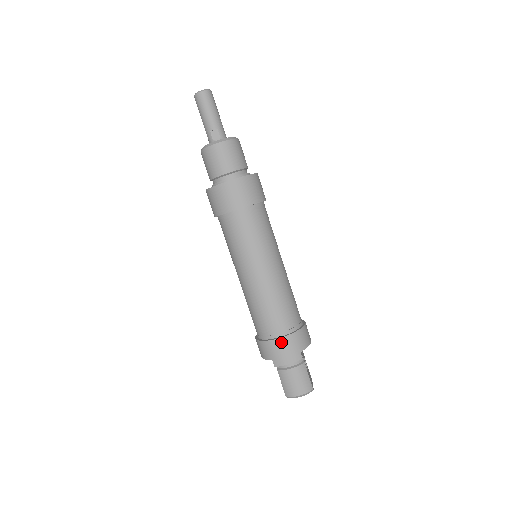
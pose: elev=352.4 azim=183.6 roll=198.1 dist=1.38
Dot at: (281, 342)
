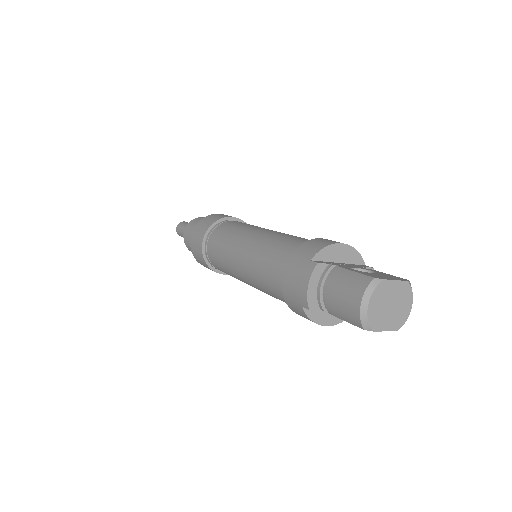
Dot at: (286, 278)
